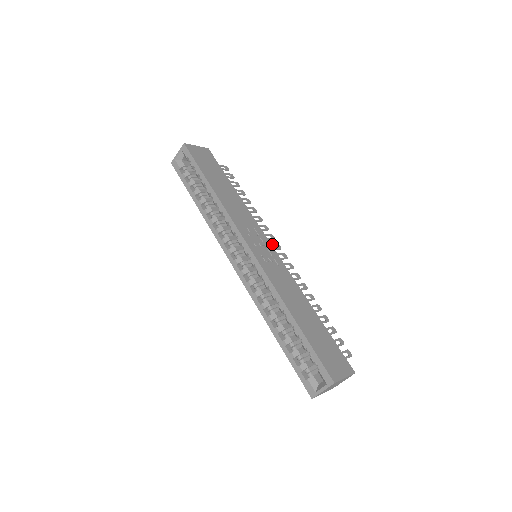
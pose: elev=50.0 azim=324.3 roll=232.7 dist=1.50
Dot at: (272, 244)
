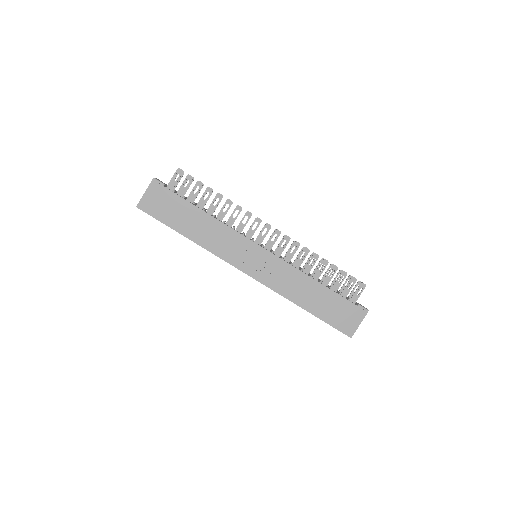
Dot at: occluded
